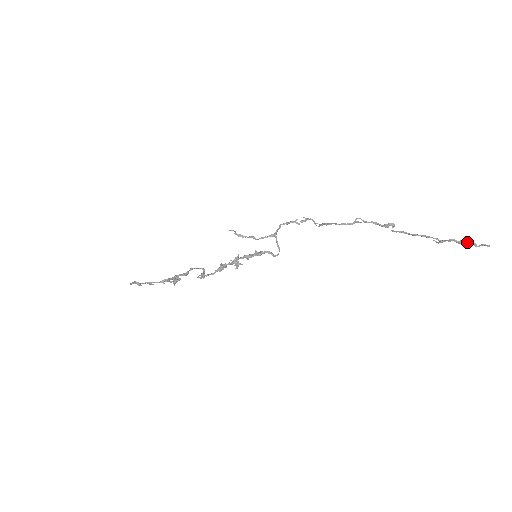
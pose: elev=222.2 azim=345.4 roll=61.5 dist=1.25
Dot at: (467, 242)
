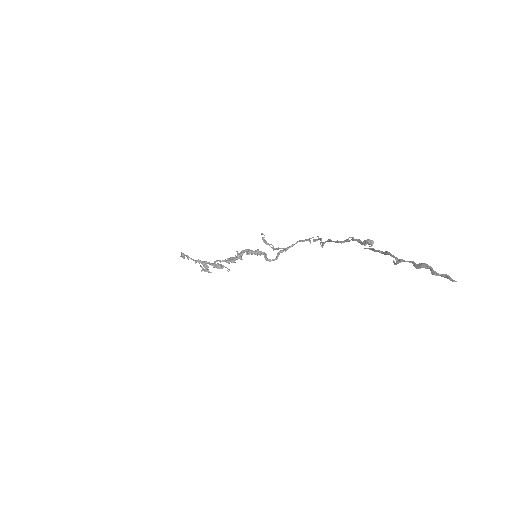
Dot at: (426, 267)
